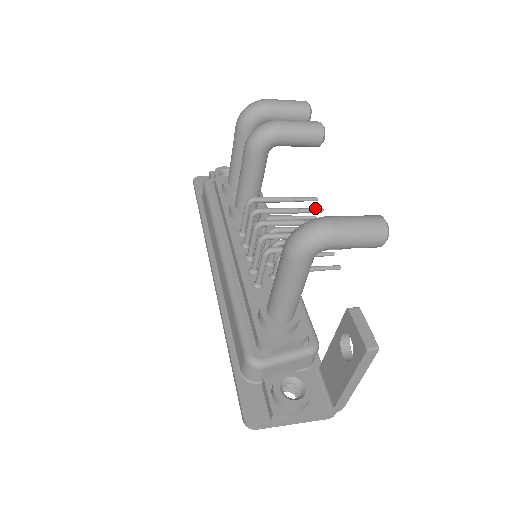
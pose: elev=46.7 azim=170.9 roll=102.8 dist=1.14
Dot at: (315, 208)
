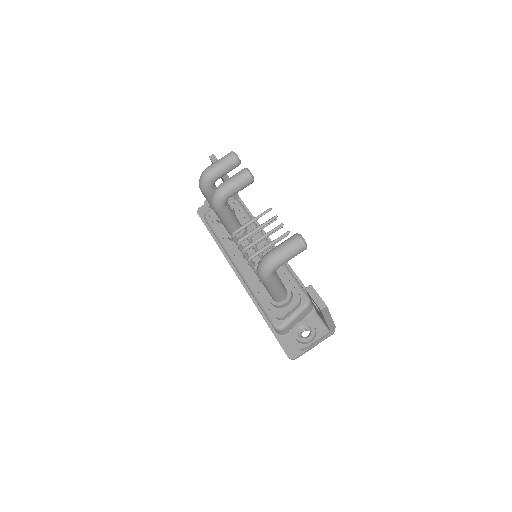
Dot at: (271, 218)
